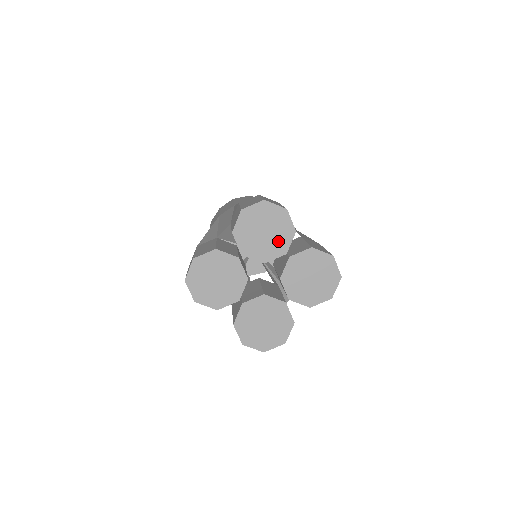
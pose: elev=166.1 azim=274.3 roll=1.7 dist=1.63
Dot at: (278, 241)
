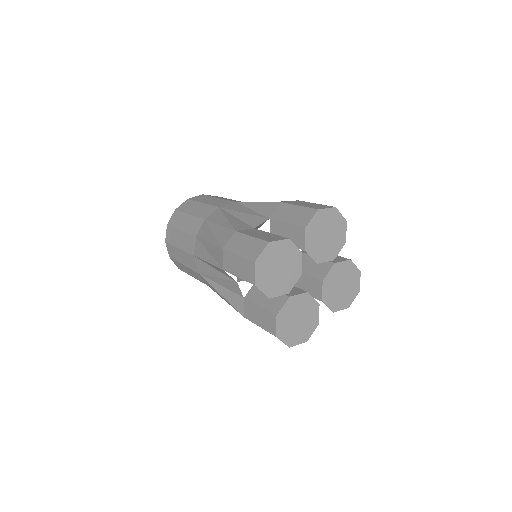
Dot at: (332, 247)
